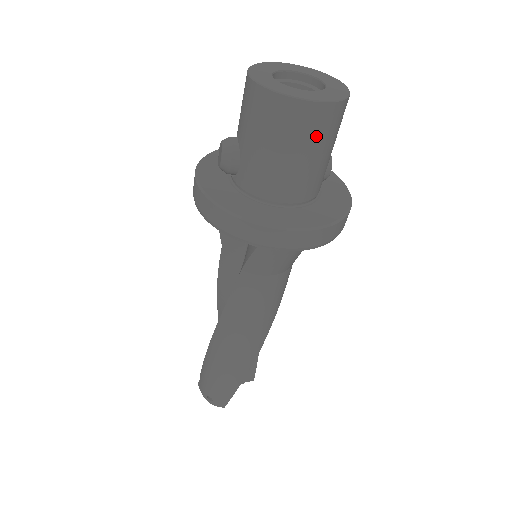
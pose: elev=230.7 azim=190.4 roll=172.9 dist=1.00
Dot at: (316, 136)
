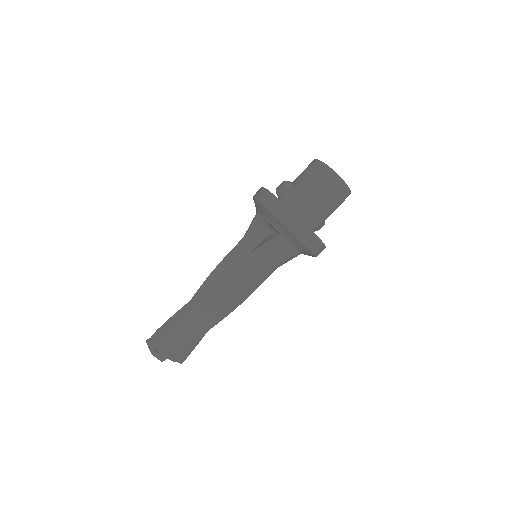
Dot at: (335, 197)
